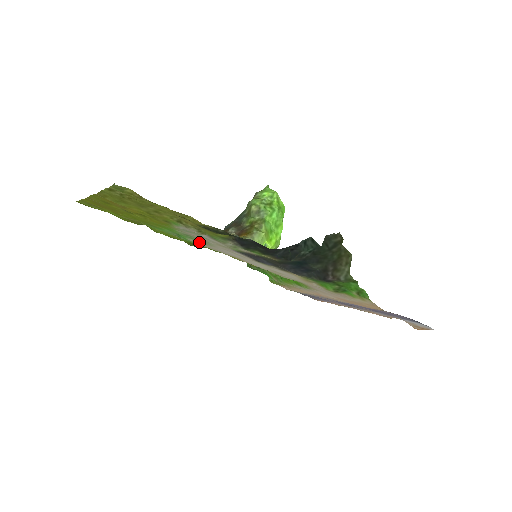
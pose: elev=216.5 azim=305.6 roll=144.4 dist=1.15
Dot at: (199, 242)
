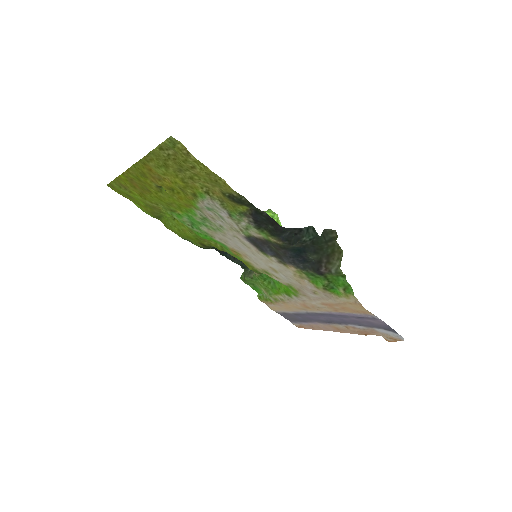
Dot at: (211, 230)
